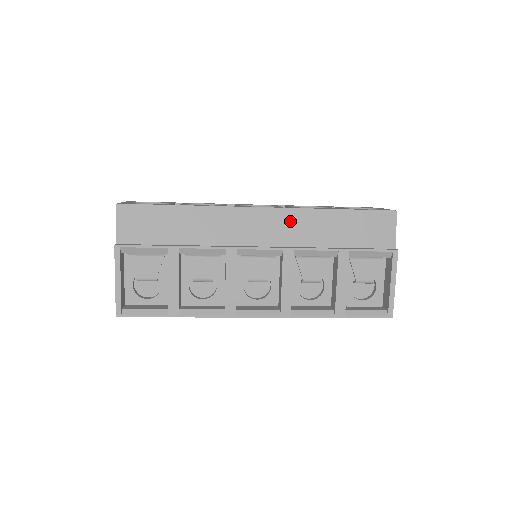
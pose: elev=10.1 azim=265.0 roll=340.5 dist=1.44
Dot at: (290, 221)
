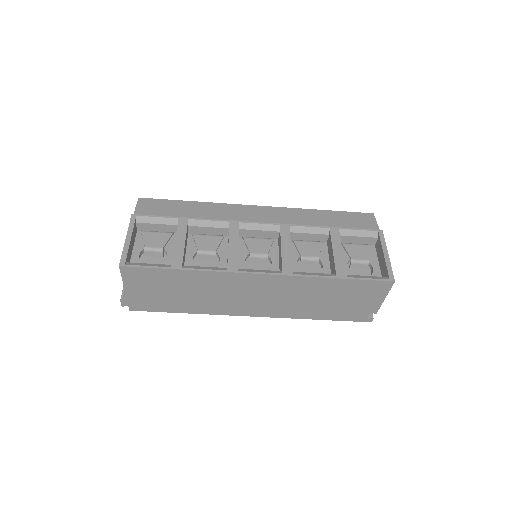
Dot at: (284, 214)
